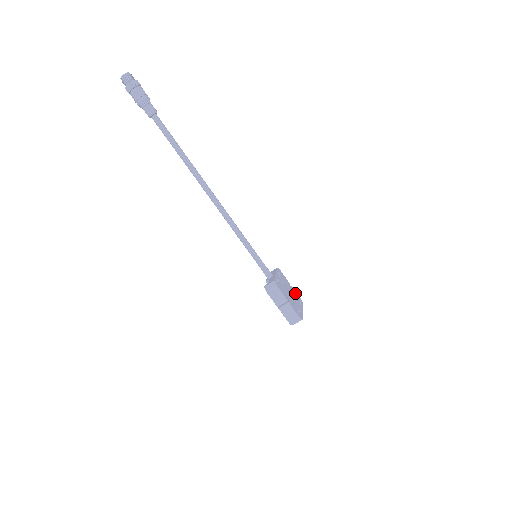
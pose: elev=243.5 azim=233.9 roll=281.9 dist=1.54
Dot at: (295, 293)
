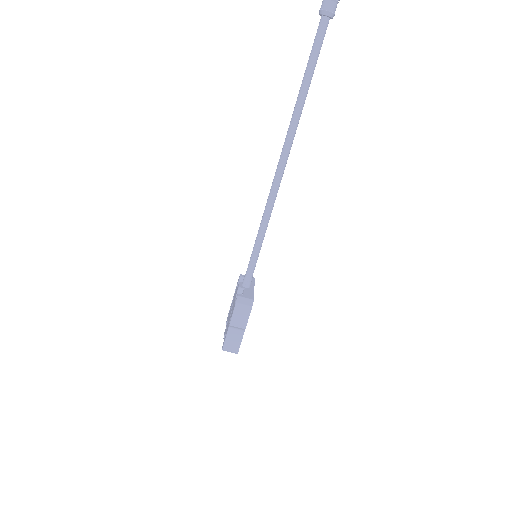
Dot at: occluded
